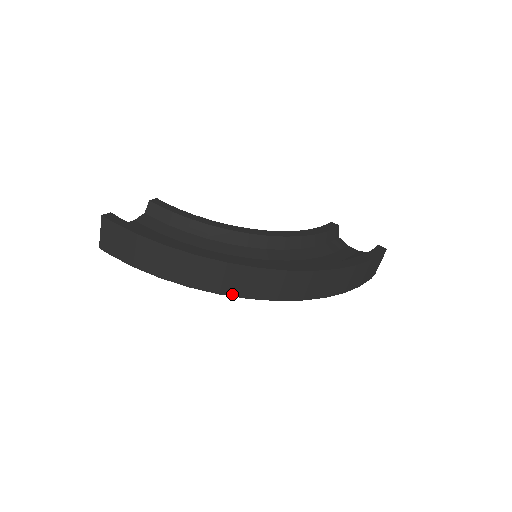
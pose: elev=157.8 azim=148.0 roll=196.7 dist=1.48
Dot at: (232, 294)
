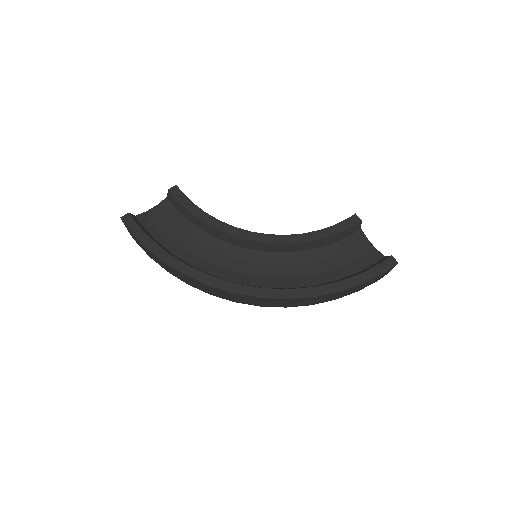
Dot at: (221, 297)
